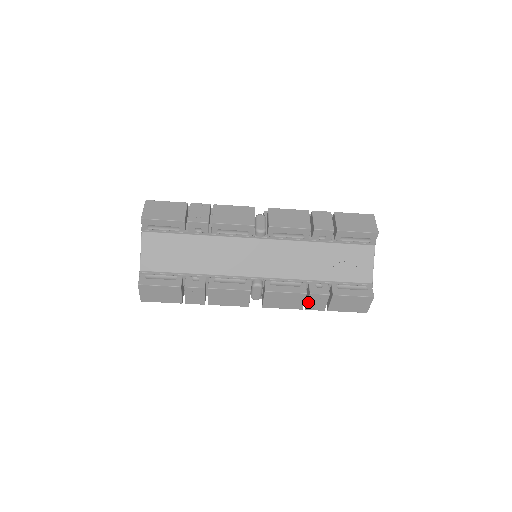
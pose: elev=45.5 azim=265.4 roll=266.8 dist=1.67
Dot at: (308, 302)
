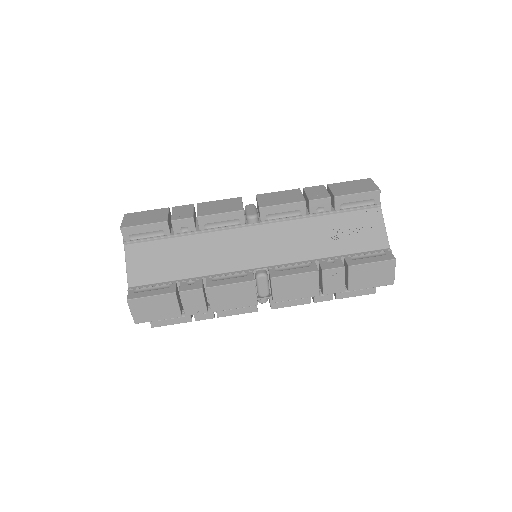
Dot at: (323, 283)
